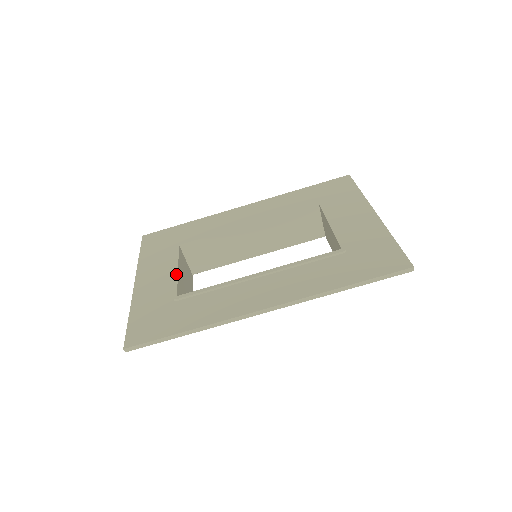
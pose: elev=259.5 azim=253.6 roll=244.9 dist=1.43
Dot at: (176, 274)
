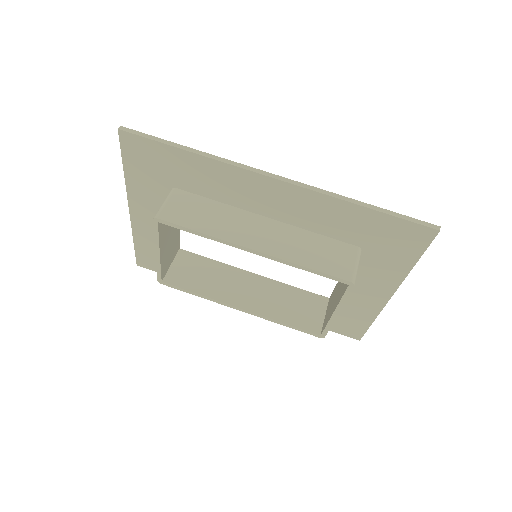
Dot at: occluded
